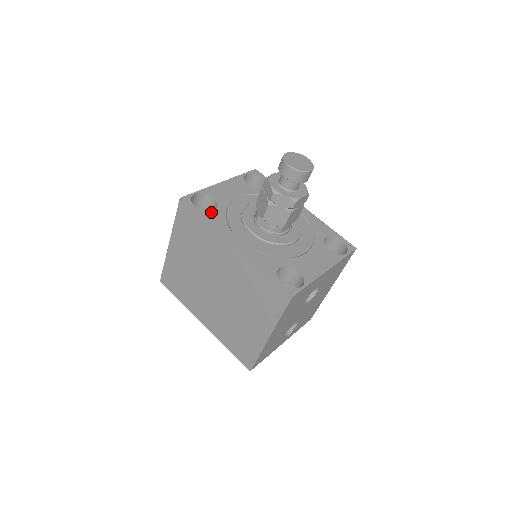
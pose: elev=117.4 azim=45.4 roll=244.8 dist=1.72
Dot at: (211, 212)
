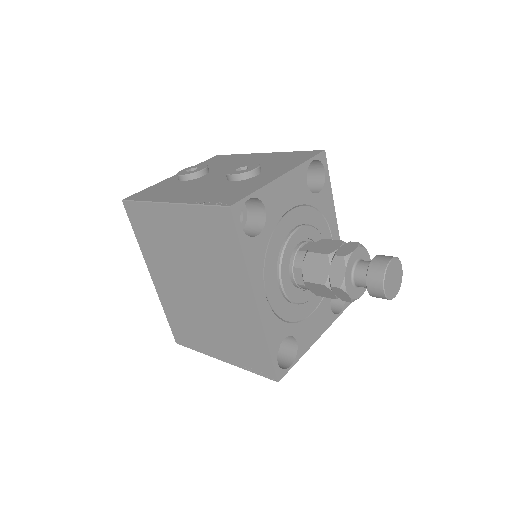
Dot at: (255, 240)
